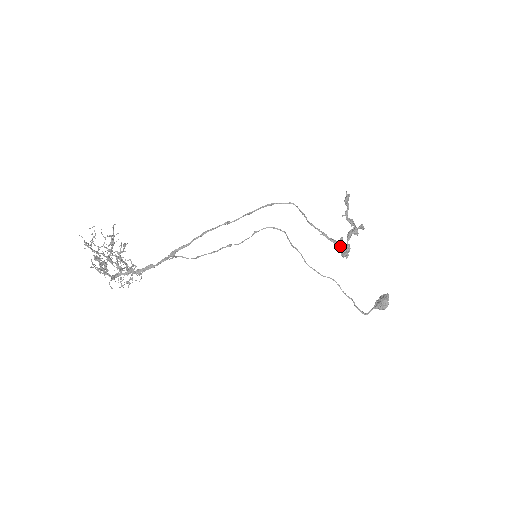
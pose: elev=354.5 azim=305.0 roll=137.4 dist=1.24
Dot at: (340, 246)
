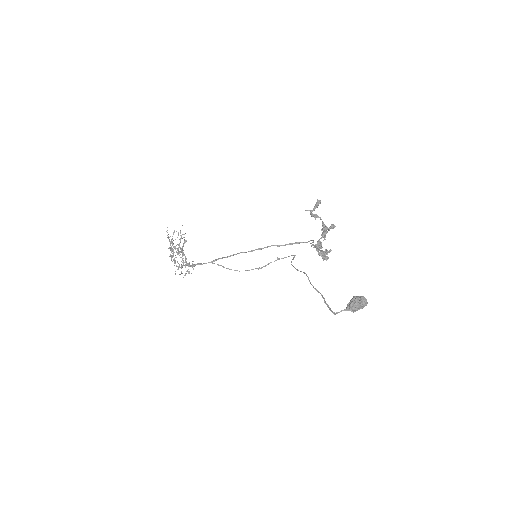
Dot at: (324, 253)
